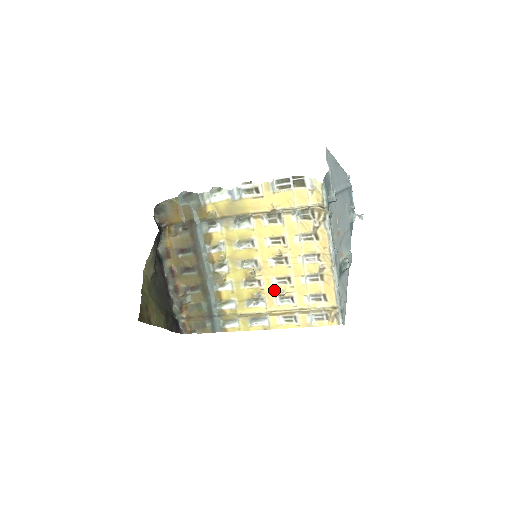
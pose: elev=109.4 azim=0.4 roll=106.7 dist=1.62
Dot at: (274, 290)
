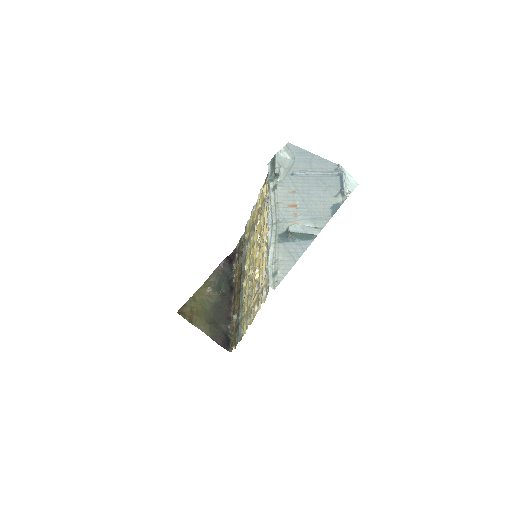
Dot at: occluded
